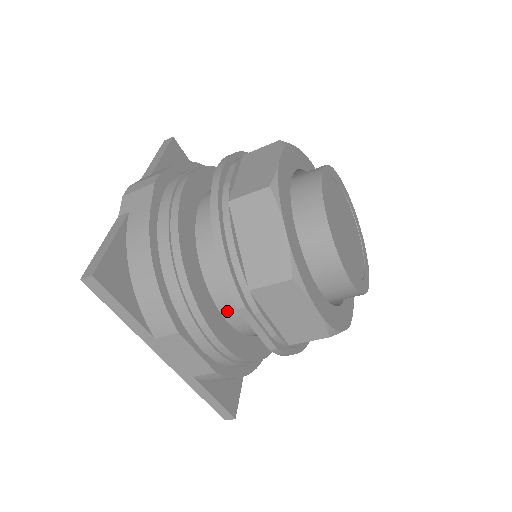
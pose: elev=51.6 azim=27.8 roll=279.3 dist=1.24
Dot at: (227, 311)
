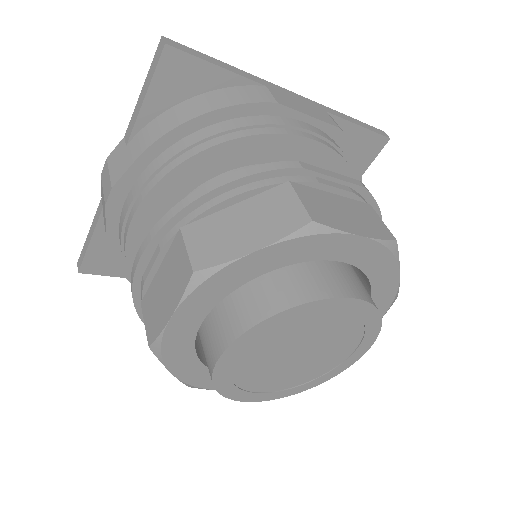
Dot at: occluded
